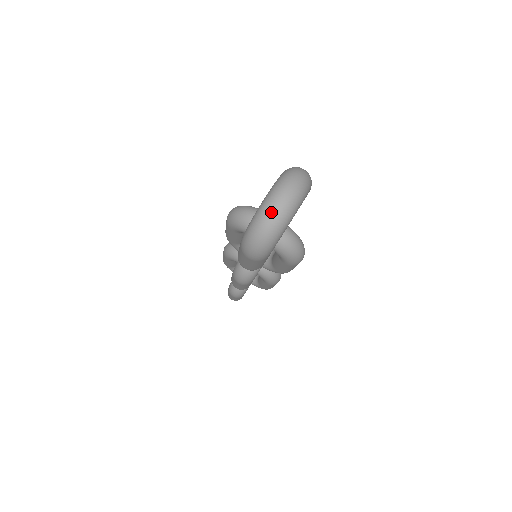
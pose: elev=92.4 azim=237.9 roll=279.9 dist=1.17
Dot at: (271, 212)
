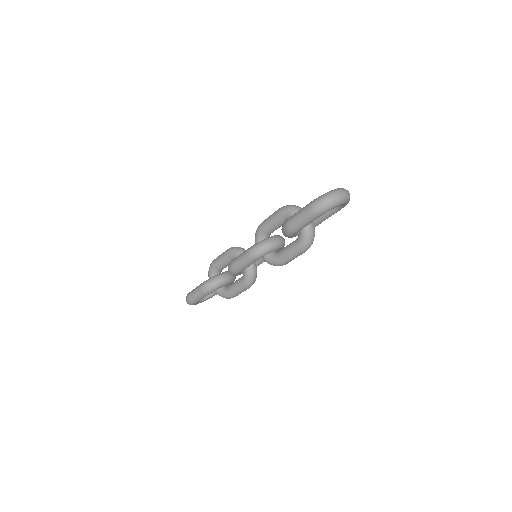
Dot at: (339, 193)
